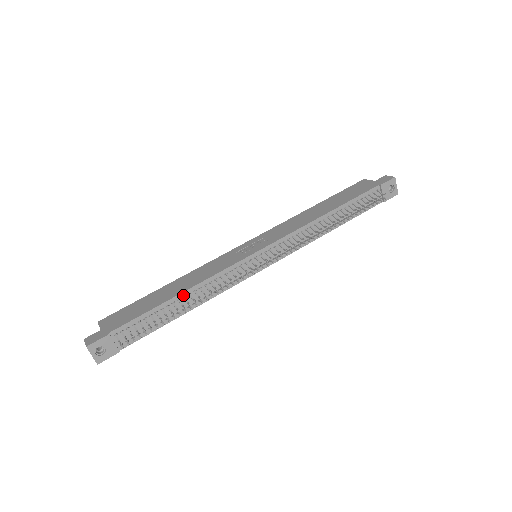
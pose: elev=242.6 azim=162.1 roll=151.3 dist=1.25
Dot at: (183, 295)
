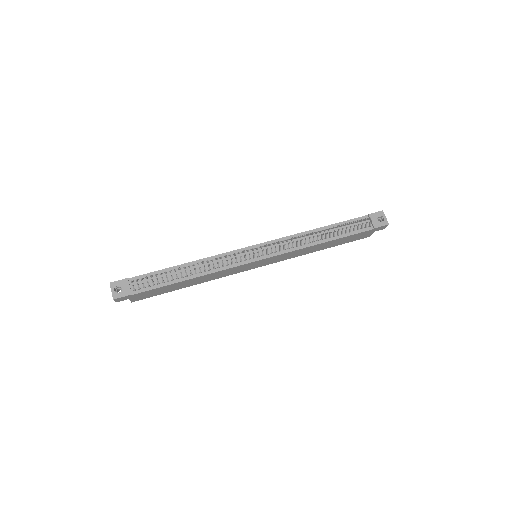
Dot at: (188, 265)
